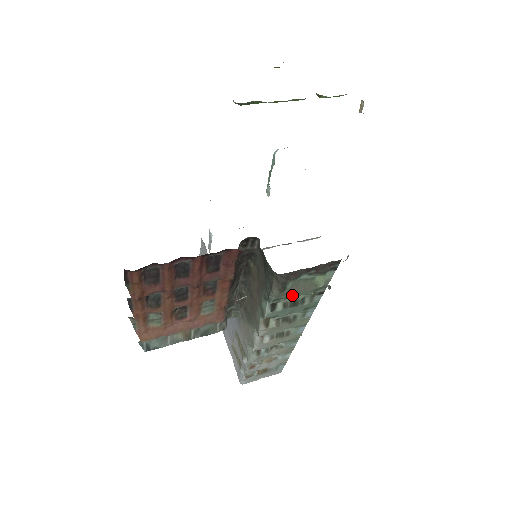
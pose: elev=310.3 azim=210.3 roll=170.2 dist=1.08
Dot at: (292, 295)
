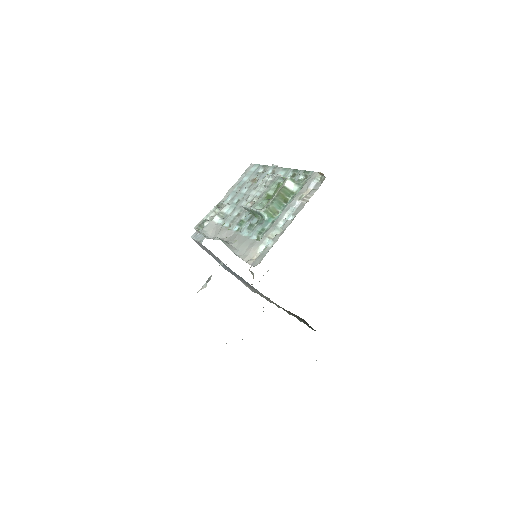
Dot at: occluded
